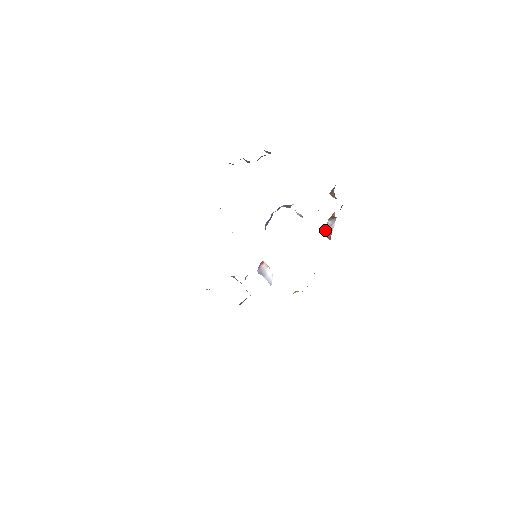
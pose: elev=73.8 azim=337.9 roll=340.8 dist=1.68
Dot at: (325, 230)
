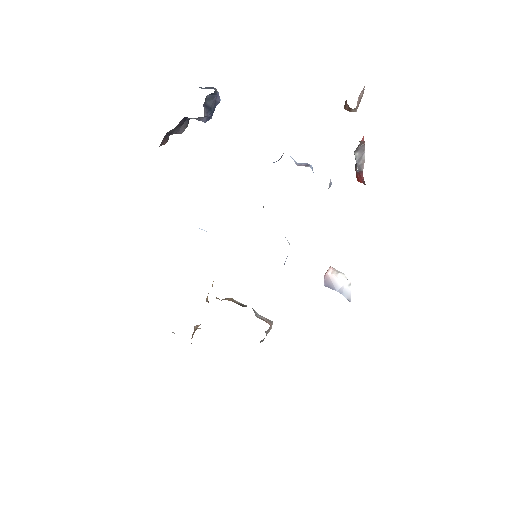
Dot at: occluded
